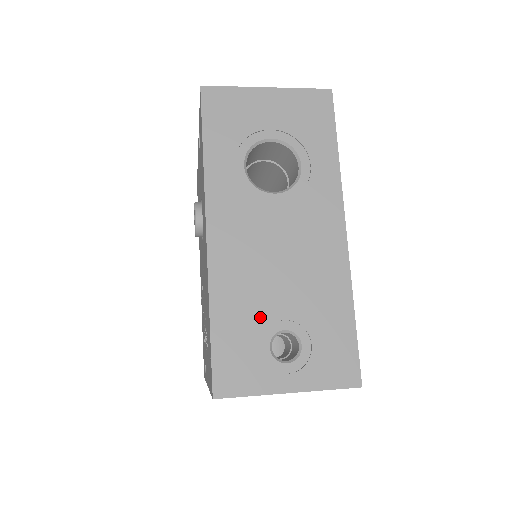
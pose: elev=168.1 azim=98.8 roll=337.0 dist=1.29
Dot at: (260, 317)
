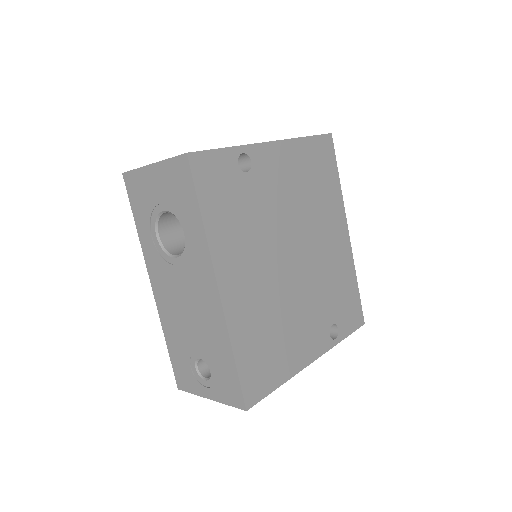
Dot at: (186, 347)
